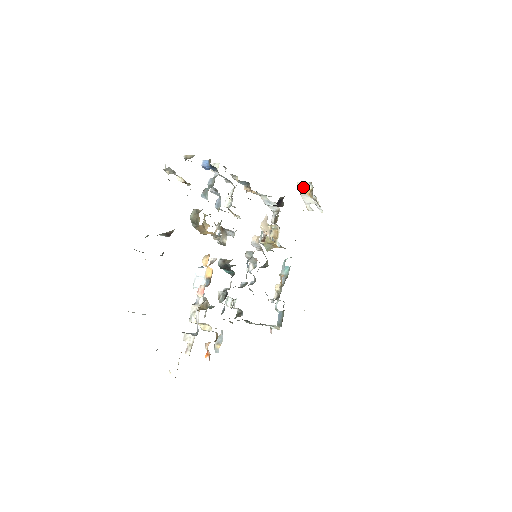
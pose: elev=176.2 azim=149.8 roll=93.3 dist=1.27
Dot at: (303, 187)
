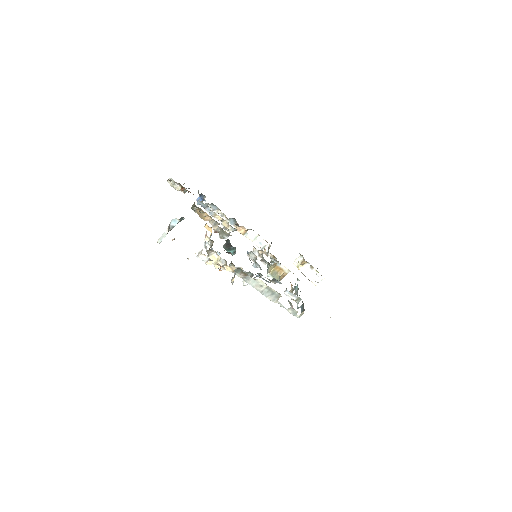
Dot at: (298, 263)
